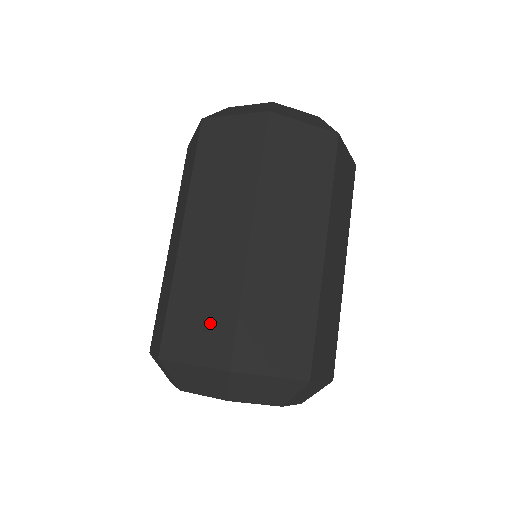
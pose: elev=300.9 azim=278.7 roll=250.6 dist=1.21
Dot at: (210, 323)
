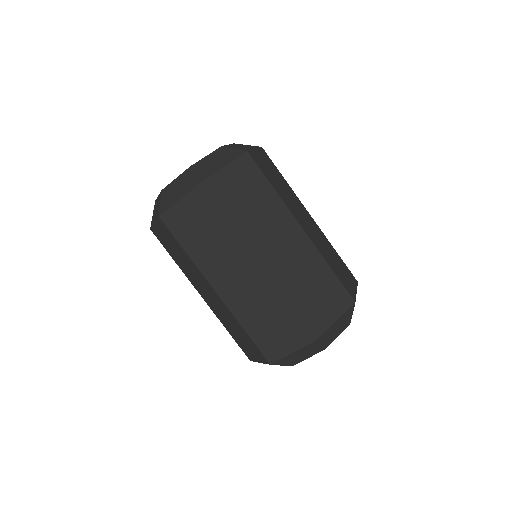
Dot at: (283, 325)
